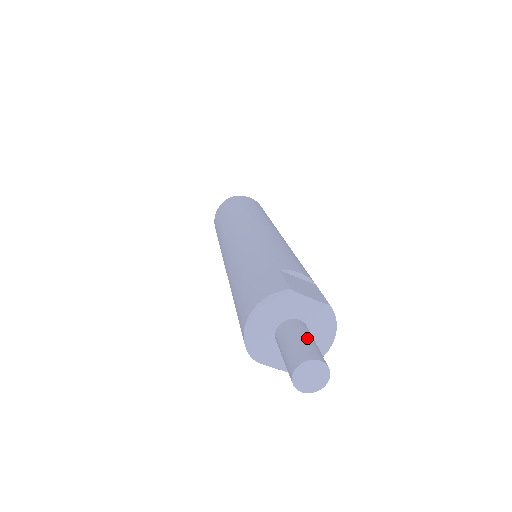
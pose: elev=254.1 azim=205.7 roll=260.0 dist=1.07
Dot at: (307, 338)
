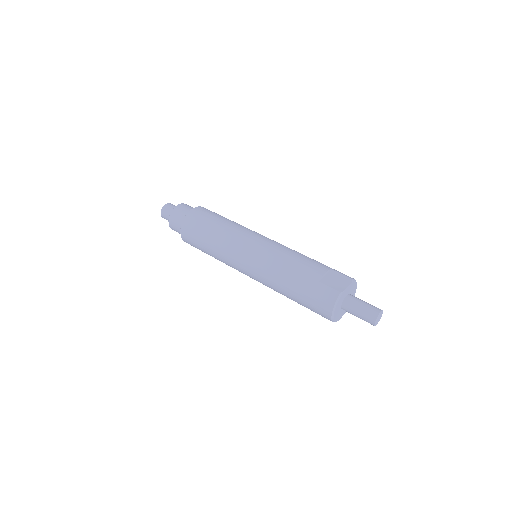
Dot at: (363, 305)
